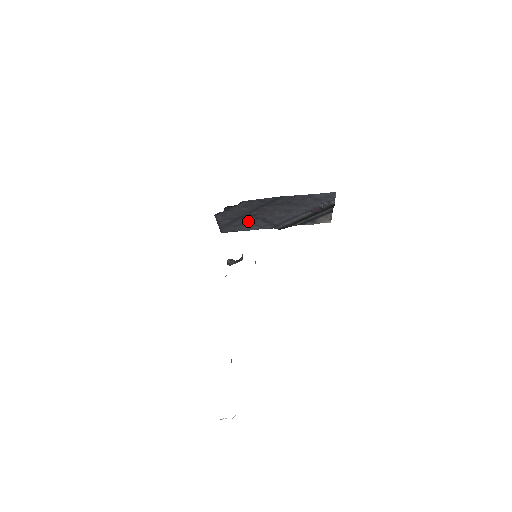
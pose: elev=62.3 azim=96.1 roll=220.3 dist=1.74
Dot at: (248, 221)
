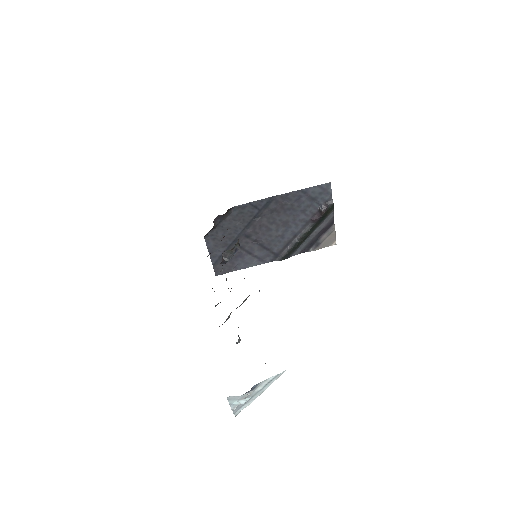
Dot at: (244, 249)
